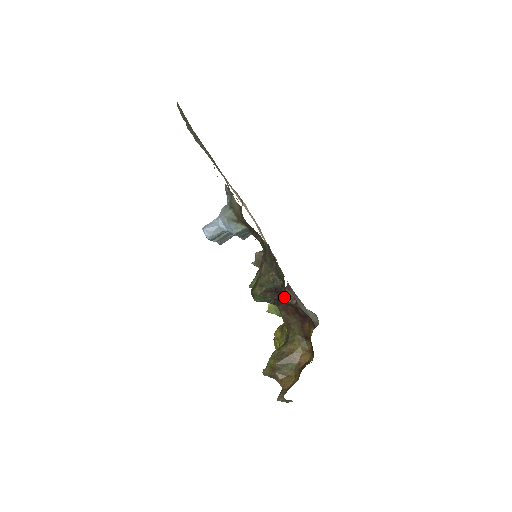
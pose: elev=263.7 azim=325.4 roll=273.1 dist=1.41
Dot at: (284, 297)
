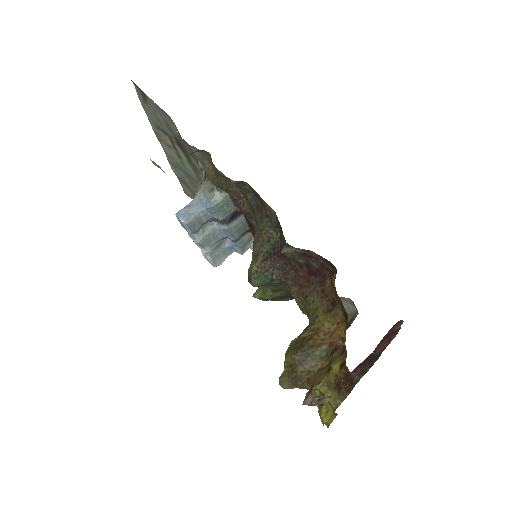
Dot at: (283, 244)
